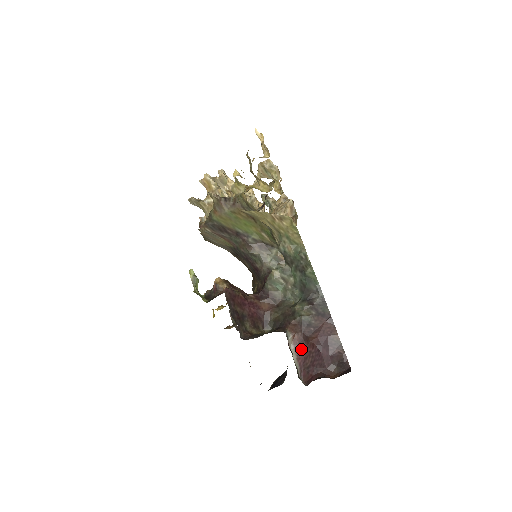
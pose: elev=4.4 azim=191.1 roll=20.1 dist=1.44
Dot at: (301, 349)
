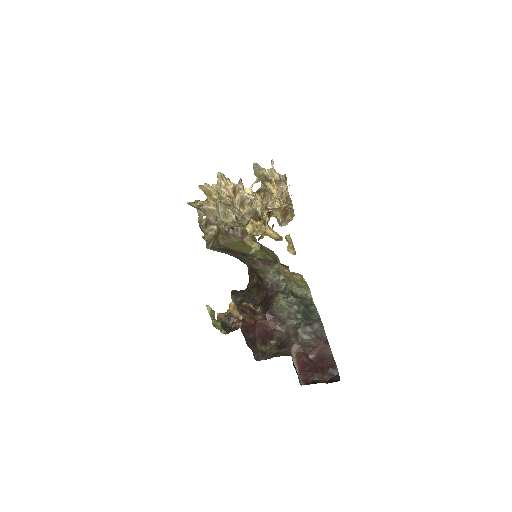
Dot at: (302, 362)
